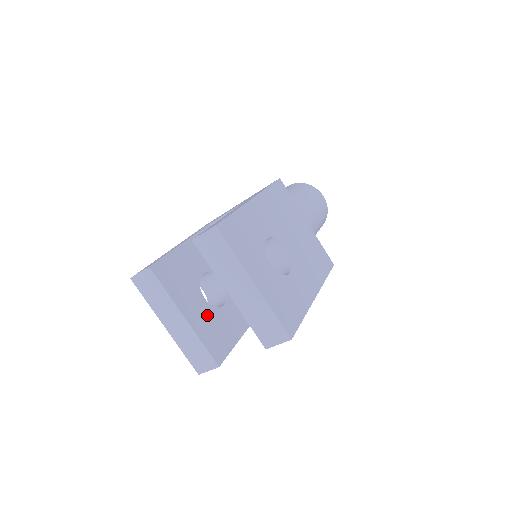
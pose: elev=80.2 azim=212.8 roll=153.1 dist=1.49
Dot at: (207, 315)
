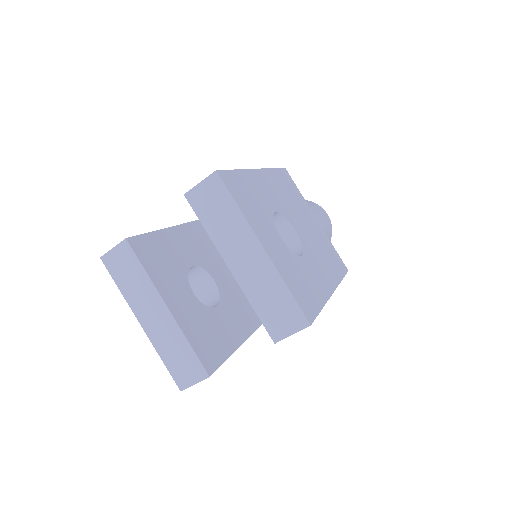
Dot at: (196, 312)
